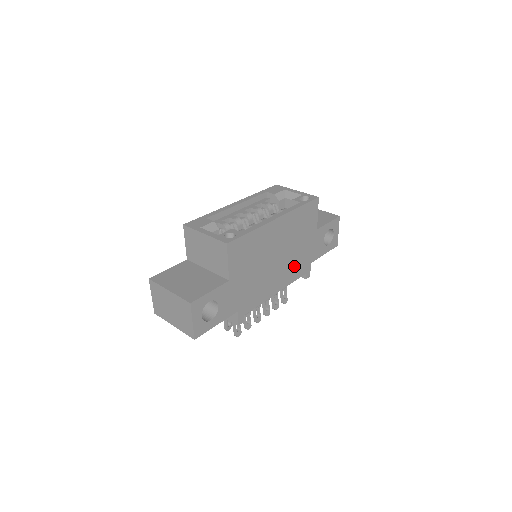
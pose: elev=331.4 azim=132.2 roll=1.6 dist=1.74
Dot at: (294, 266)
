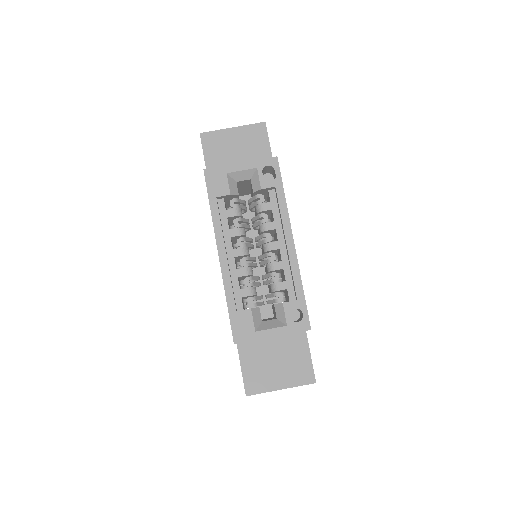
Dot at: occluded
